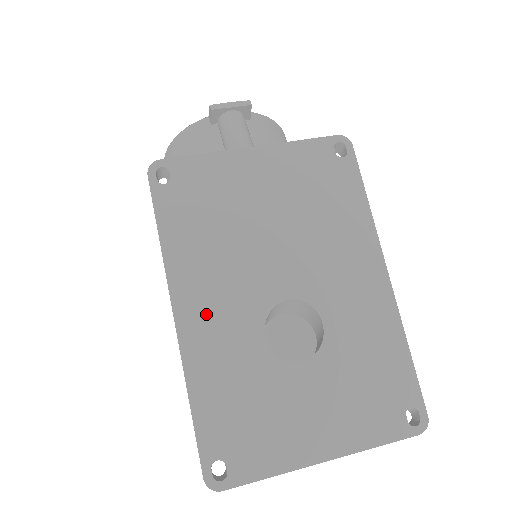
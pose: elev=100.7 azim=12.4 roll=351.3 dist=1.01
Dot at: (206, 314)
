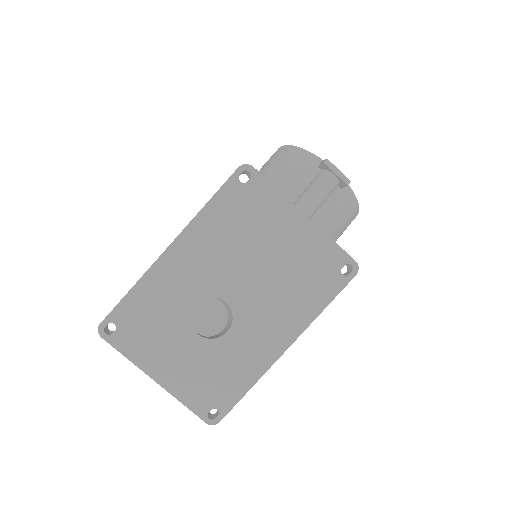
Dot at: (183, 263)
